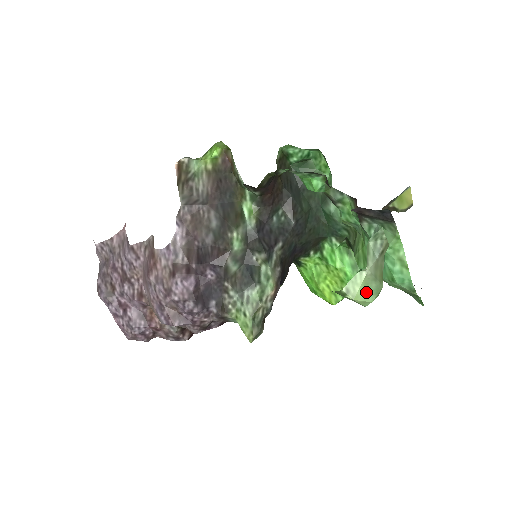
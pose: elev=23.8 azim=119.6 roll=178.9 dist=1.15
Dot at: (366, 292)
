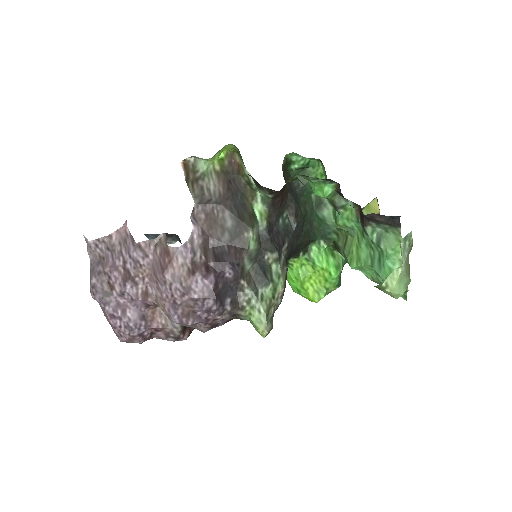
Dot at: (400, 286)
